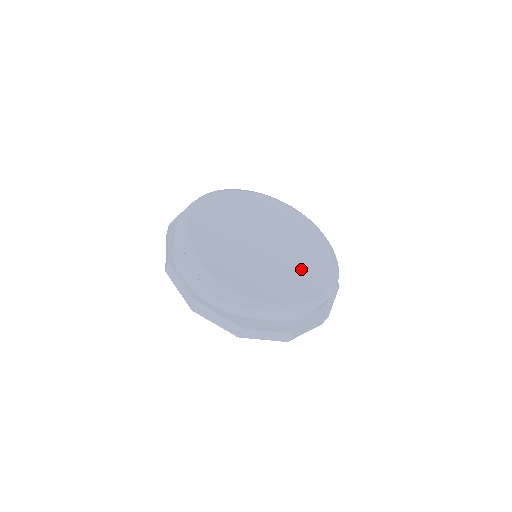
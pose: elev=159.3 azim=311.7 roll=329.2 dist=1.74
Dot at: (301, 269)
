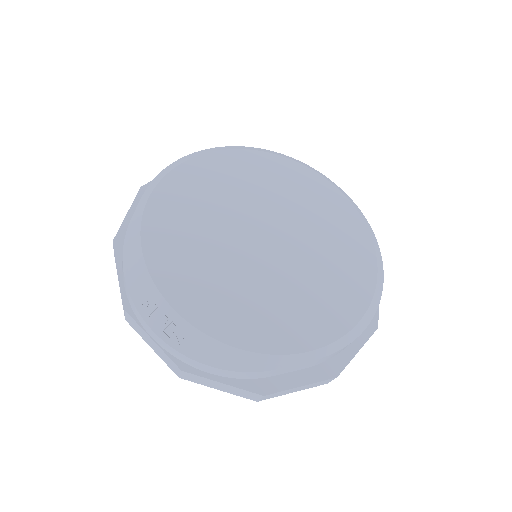
Dot at: (329, 271)
